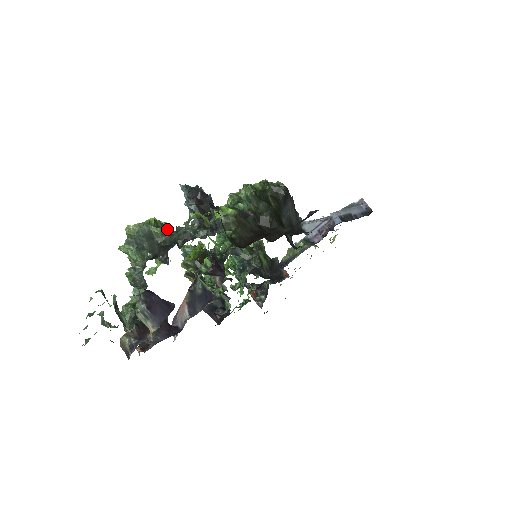
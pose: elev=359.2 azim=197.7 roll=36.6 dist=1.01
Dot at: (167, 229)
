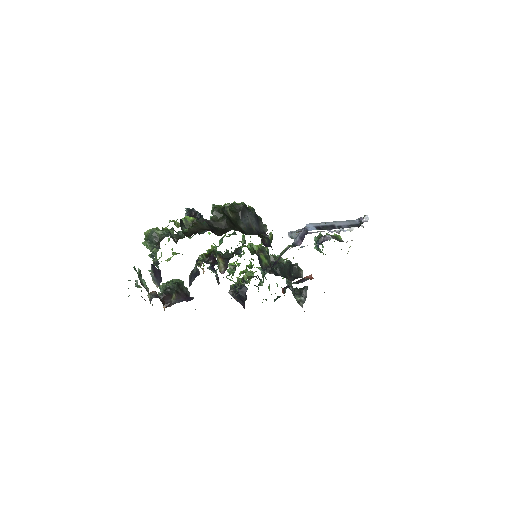
Dot at: (166, 232)
